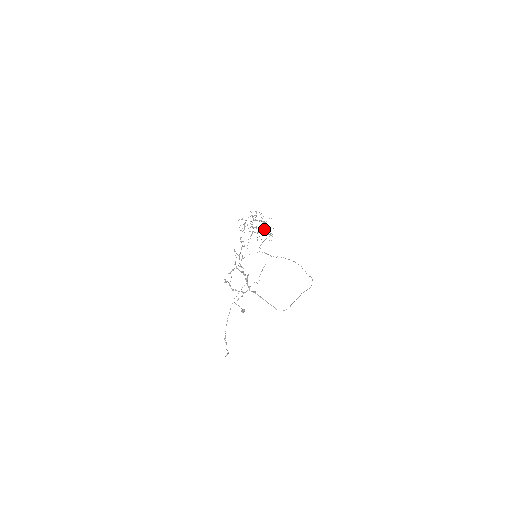
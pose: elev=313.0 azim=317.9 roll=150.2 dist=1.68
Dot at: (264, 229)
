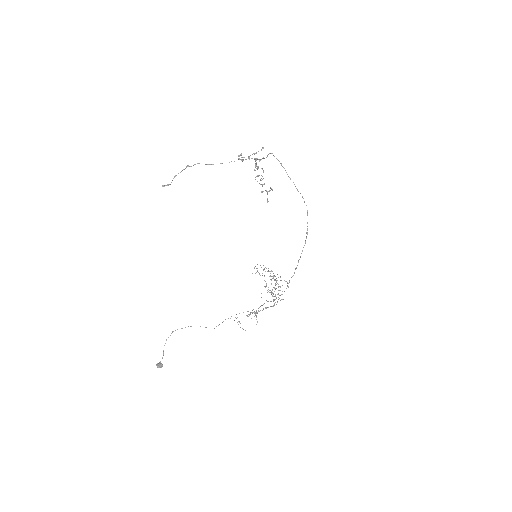
Dot at: occluded
